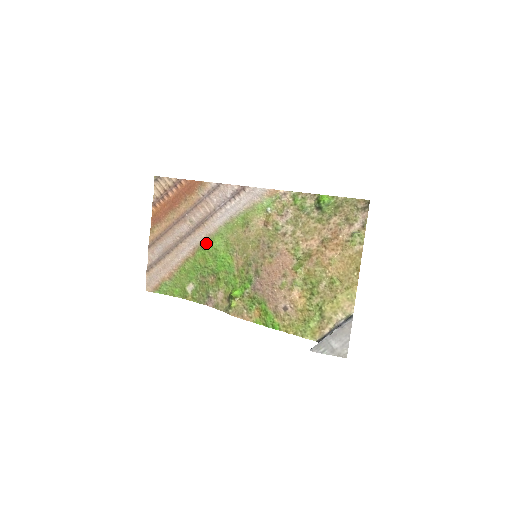
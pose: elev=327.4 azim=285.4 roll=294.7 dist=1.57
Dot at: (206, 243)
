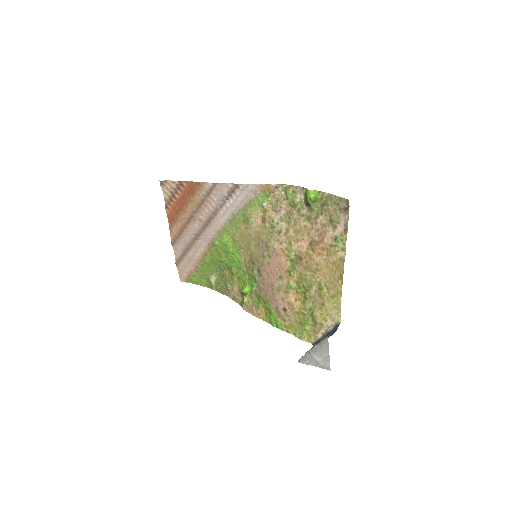
Dot at: (217, 239)
